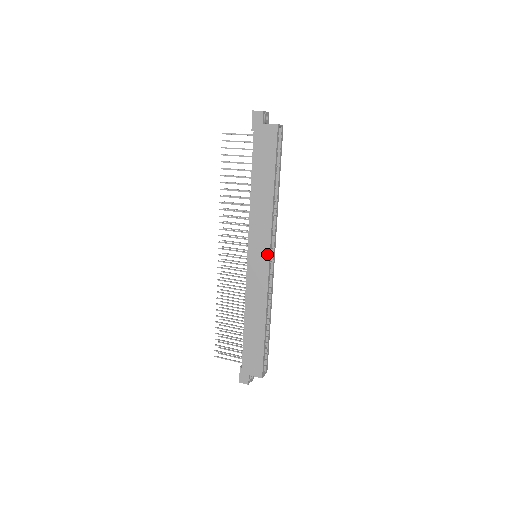
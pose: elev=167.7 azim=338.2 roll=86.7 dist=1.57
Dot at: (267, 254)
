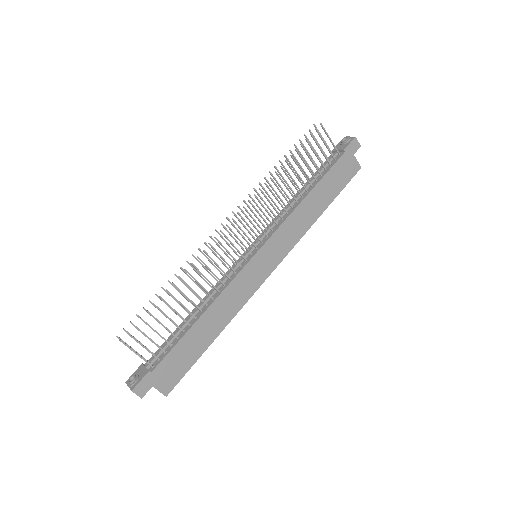
Dot at: (275, 264)
